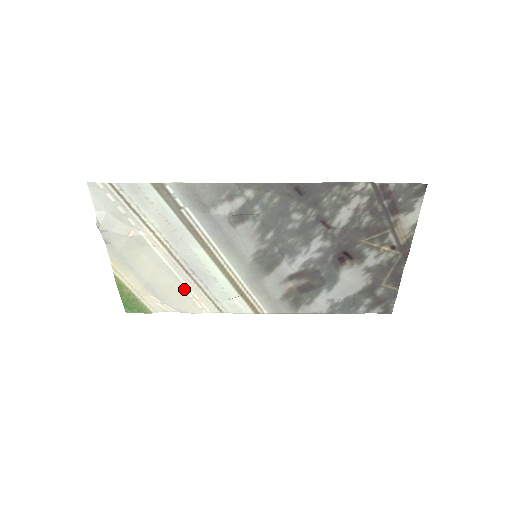
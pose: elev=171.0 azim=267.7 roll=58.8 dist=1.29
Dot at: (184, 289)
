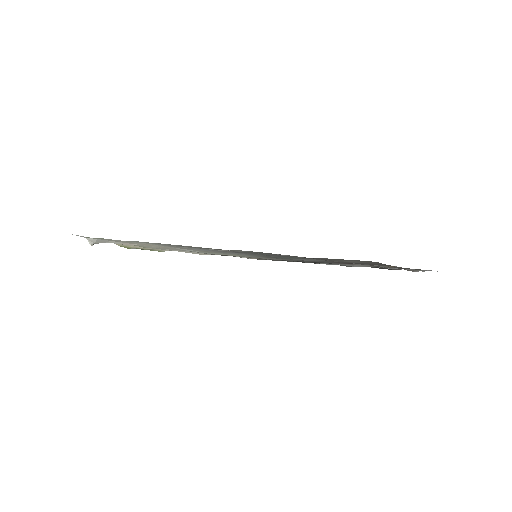
Dot at: (190, 252)
